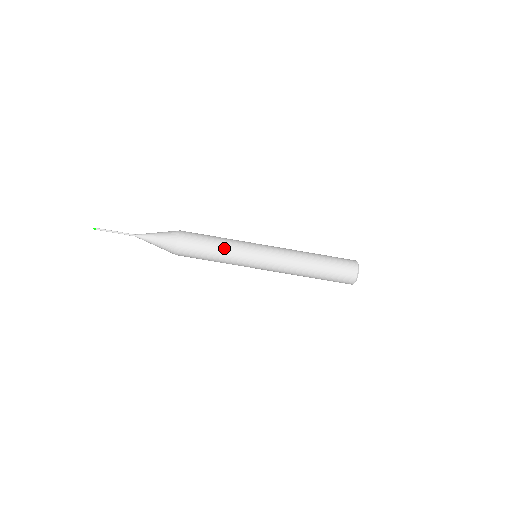
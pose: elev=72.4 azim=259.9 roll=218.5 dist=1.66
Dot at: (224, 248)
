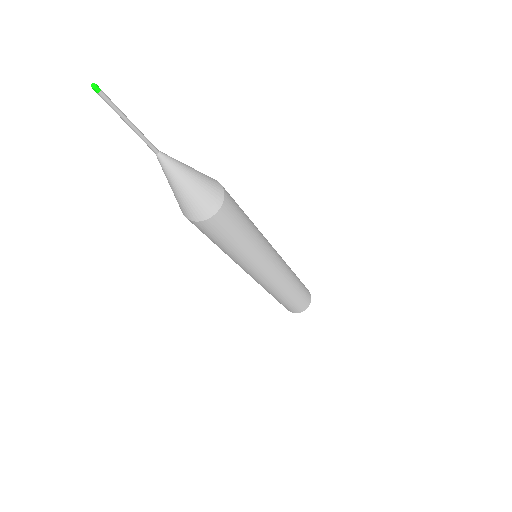
Dot at: (256, 237)
